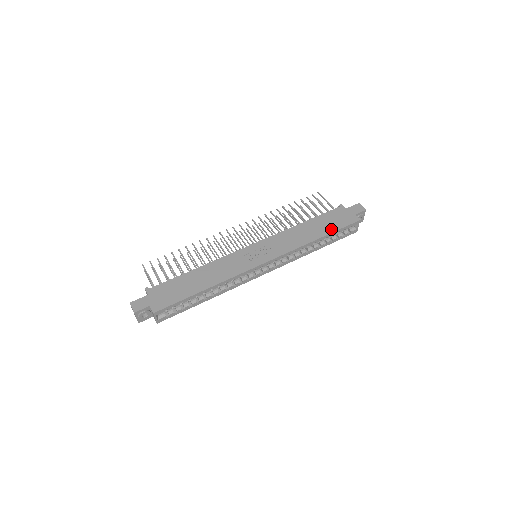
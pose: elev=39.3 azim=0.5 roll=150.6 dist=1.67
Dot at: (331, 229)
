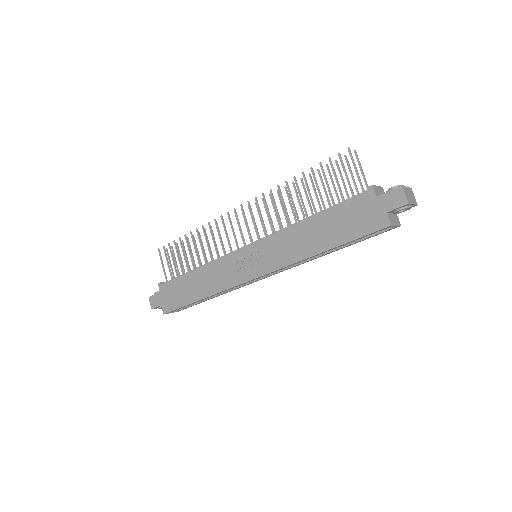
Dot at: (342, 238)
